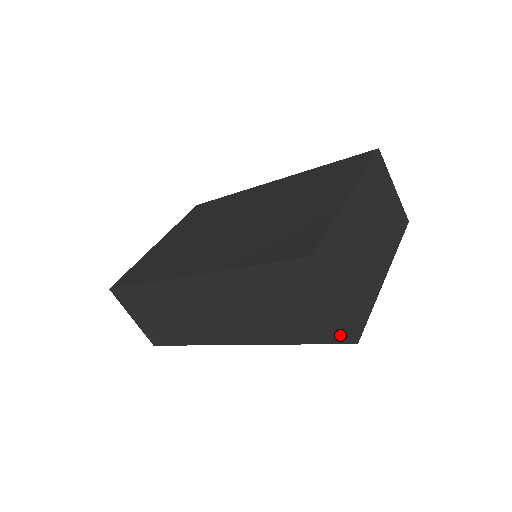
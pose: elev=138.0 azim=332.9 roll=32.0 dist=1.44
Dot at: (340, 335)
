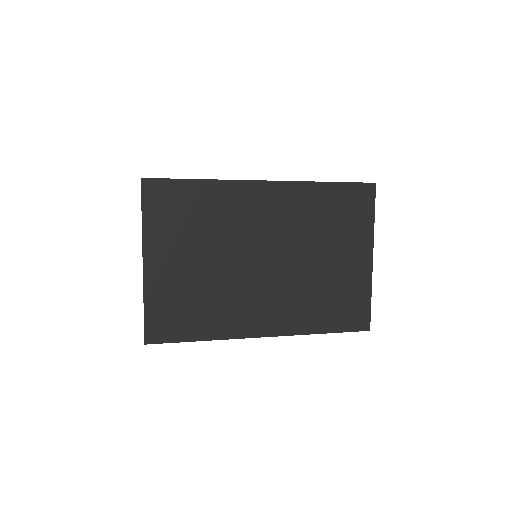
Dot at: occluded
